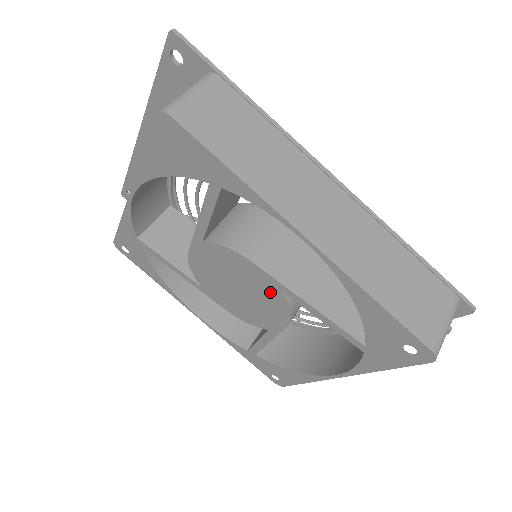
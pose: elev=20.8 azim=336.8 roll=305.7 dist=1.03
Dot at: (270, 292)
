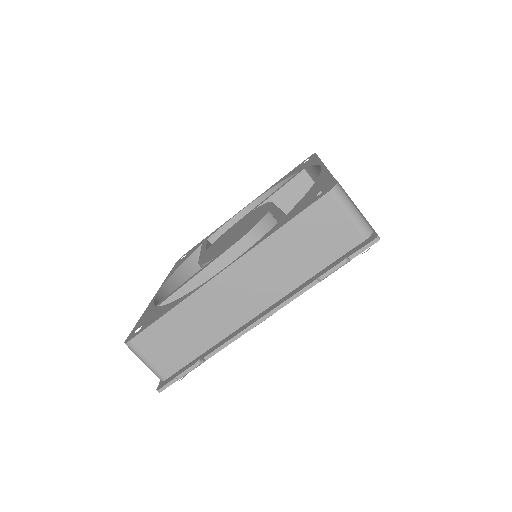
Dot at: (259, 218)
